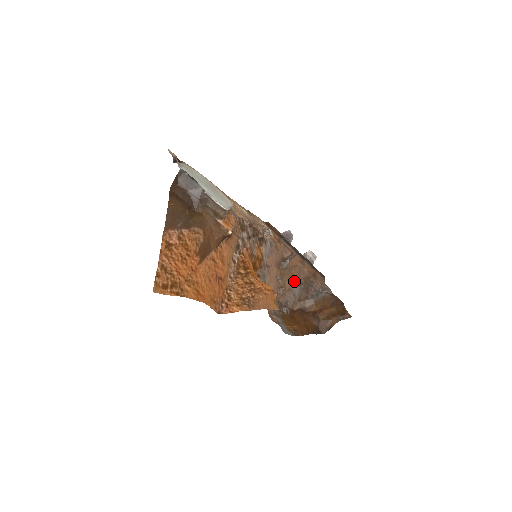
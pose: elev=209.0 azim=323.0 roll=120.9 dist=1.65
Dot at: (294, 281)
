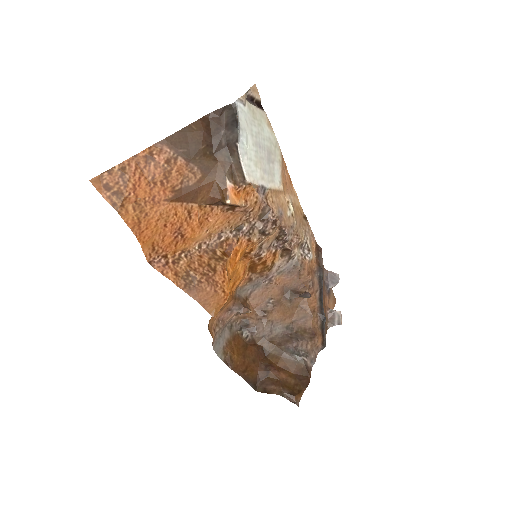
Dot at: (286, 319)
